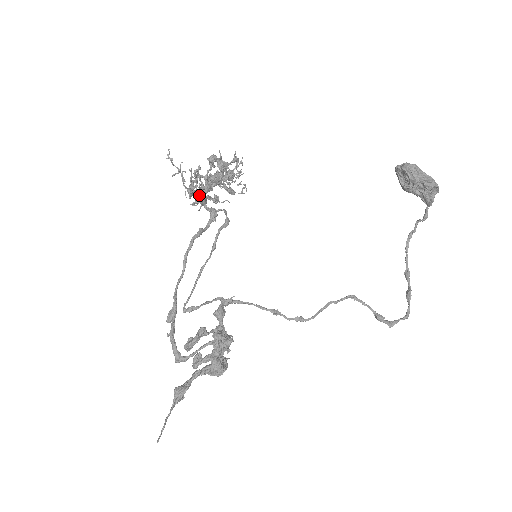
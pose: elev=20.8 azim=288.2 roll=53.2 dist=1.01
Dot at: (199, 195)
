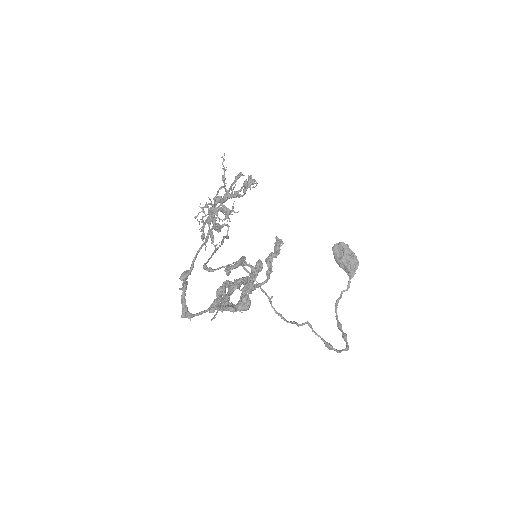
Dot at: (227, 197)
